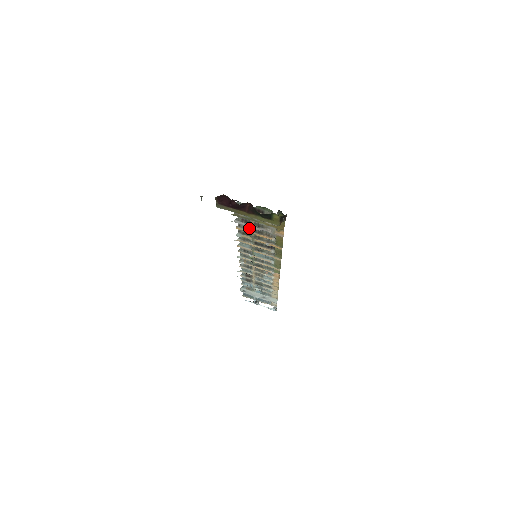
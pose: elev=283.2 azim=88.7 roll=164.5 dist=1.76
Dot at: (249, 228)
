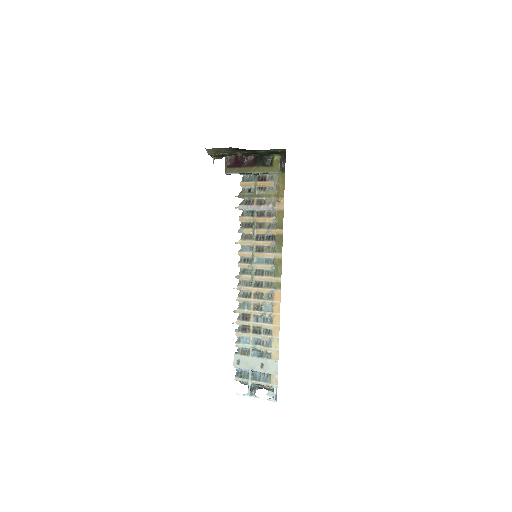
Dot at: (252, 213)
